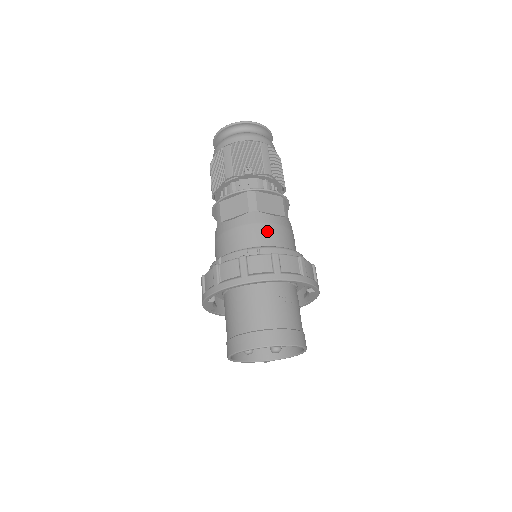
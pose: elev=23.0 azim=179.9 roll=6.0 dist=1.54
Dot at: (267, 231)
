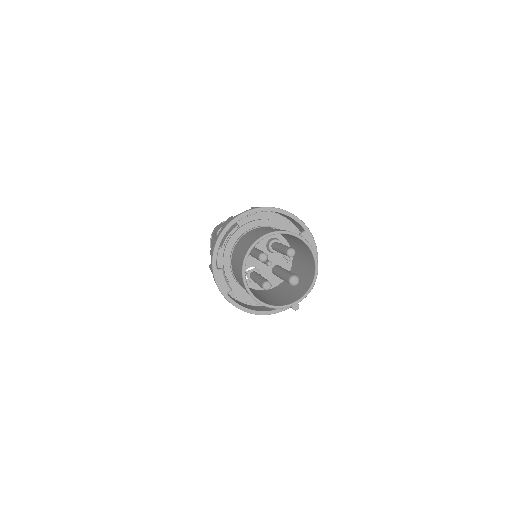
Dot at: occluded
